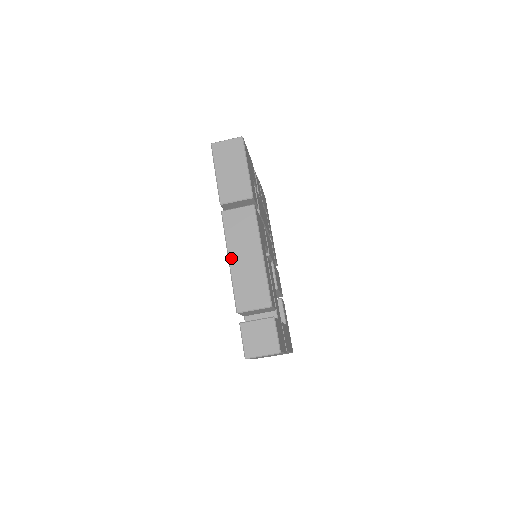
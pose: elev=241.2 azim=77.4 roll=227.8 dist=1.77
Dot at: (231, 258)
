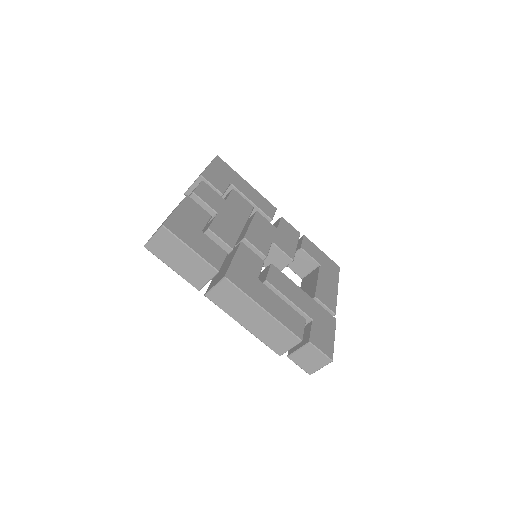
Dot at: (243, 325)
